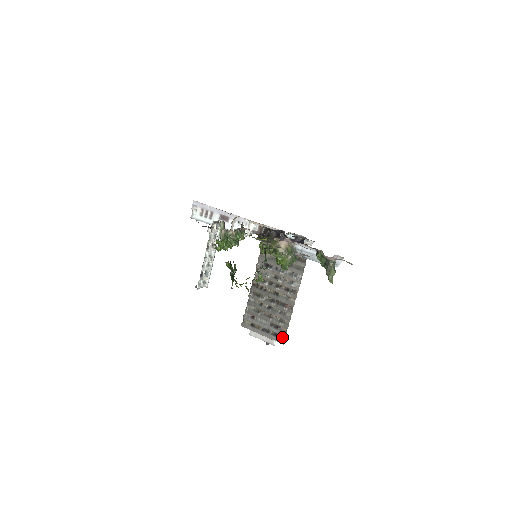
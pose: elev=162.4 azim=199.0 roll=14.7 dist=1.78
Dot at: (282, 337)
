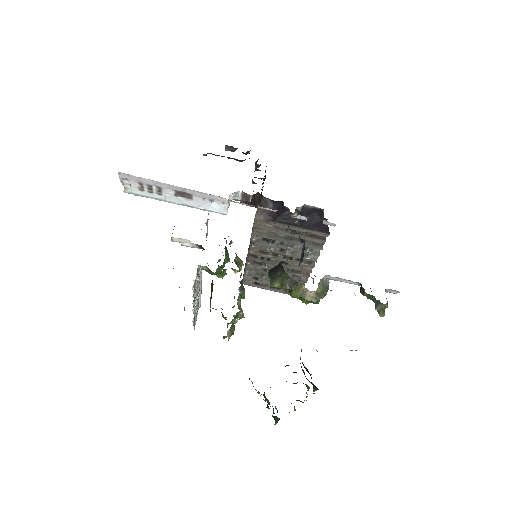
Dot at: occluded
